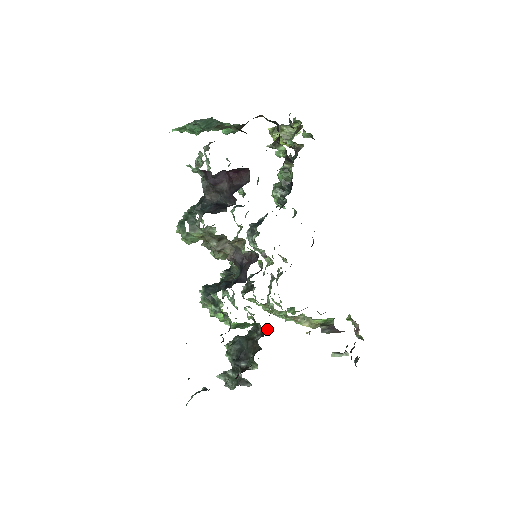
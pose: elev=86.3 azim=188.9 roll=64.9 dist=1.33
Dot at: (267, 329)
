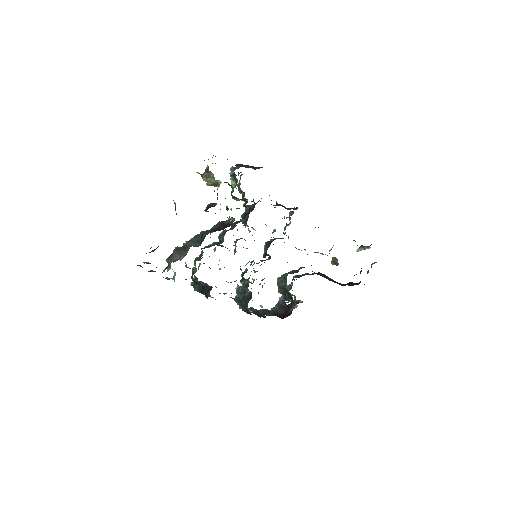
Dot at: occluded
